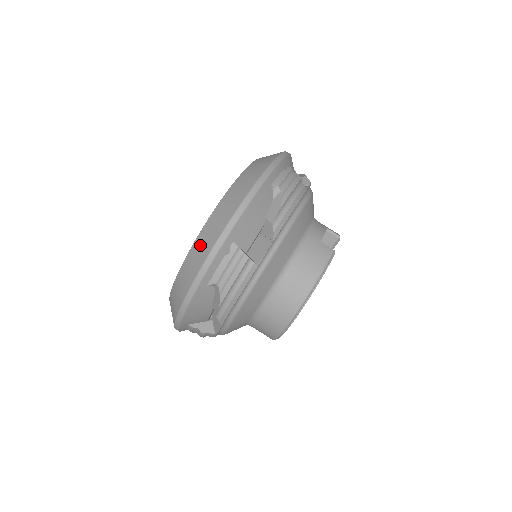
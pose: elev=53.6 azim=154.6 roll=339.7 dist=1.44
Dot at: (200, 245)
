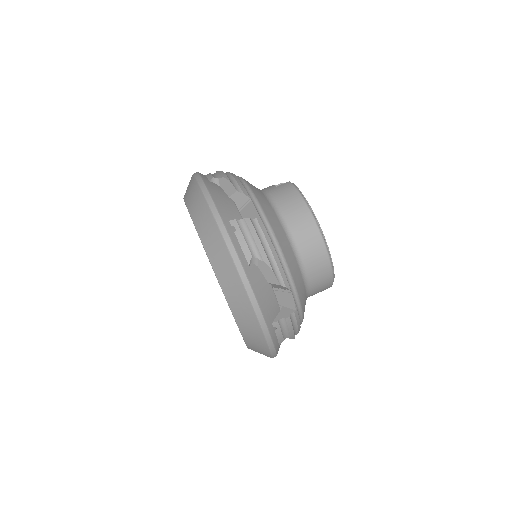
Dot at: (213, 250)
